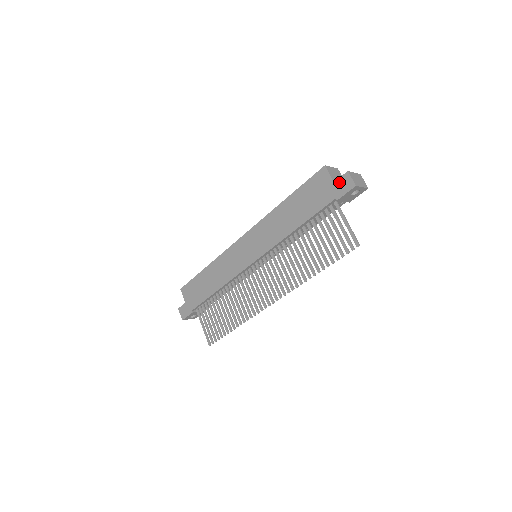
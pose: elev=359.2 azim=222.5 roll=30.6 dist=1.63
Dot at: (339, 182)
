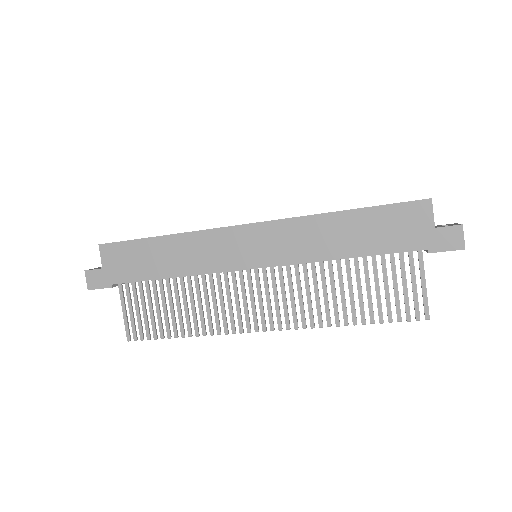
Dot at: (443, 232)
